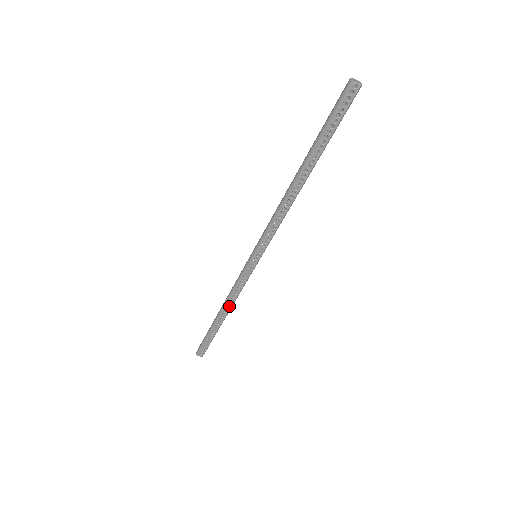
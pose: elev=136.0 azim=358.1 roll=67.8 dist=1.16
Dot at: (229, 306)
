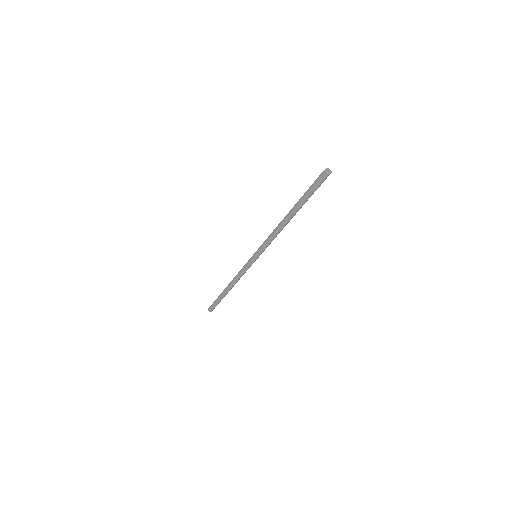
Dot at: occluded
